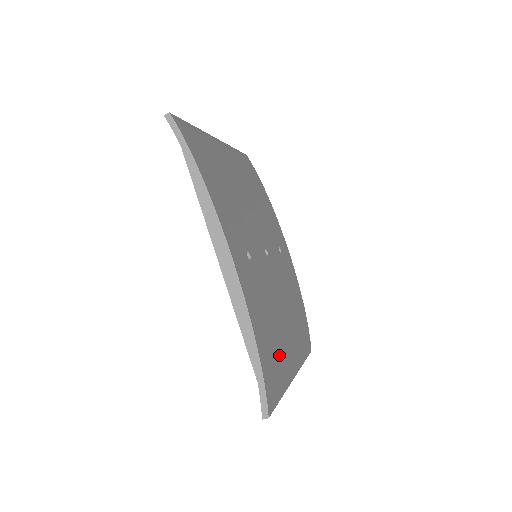
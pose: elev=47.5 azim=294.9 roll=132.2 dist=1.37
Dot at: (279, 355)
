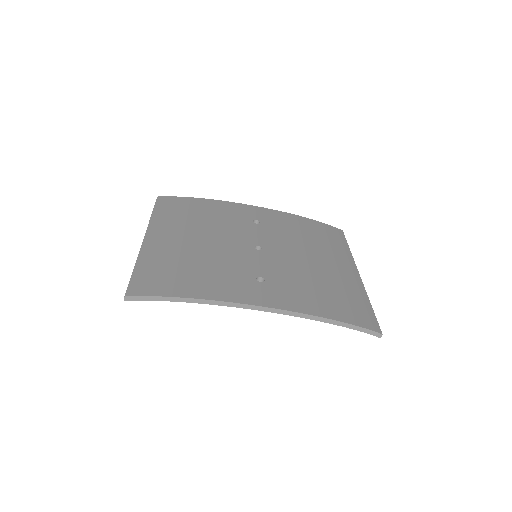
Dot at: (342, 290)
